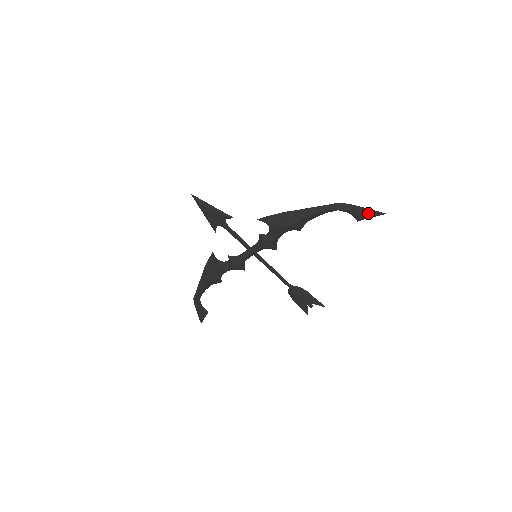
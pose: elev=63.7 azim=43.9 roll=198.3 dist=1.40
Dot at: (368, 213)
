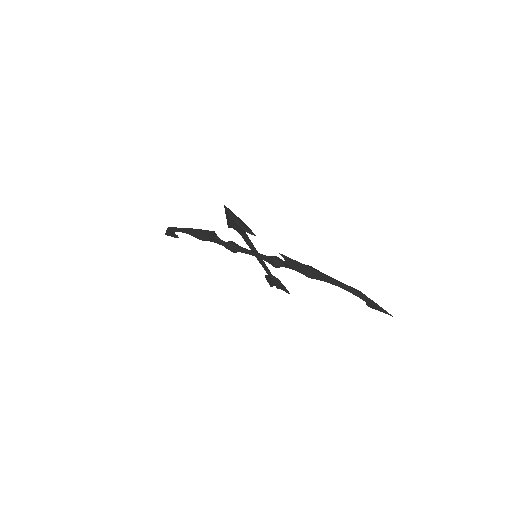
Dot at: (380, 310)
